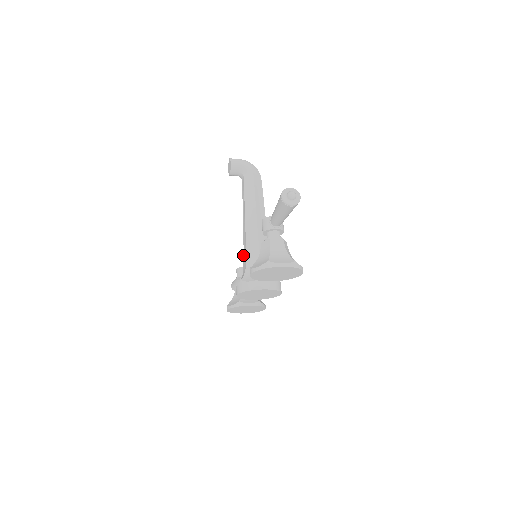
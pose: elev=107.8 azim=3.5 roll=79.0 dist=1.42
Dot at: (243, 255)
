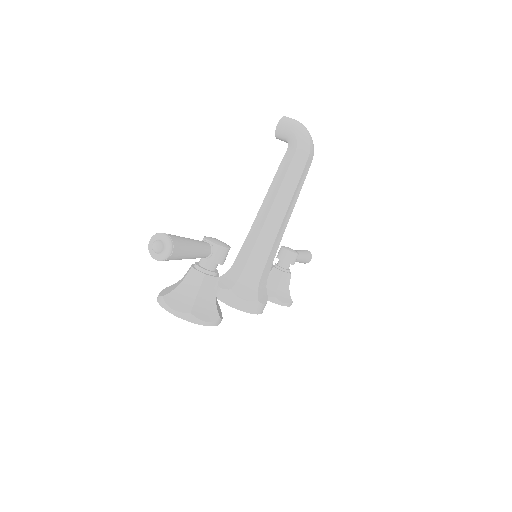
Dot at: occluded
